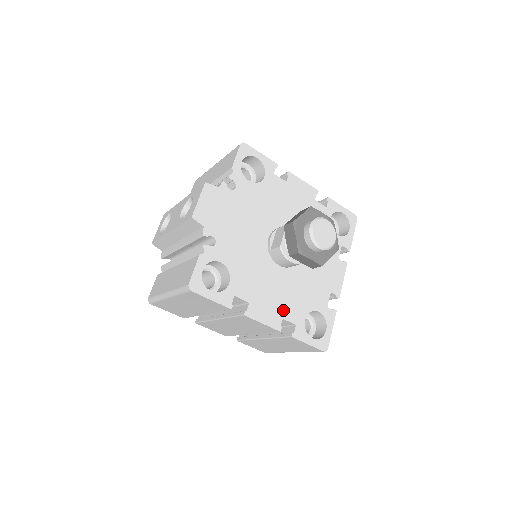
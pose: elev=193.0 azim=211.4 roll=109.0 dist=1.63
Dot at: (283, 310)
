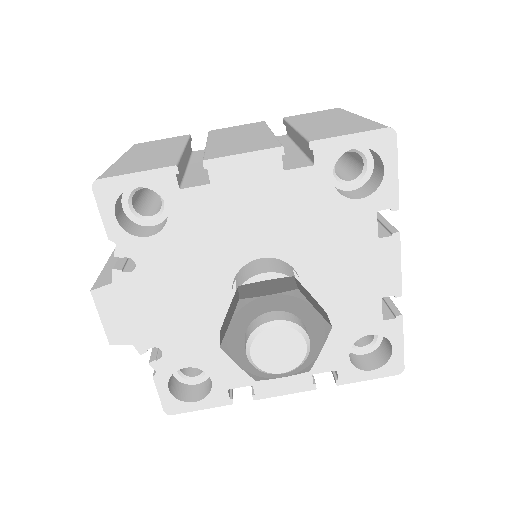
Dot at: occluded
